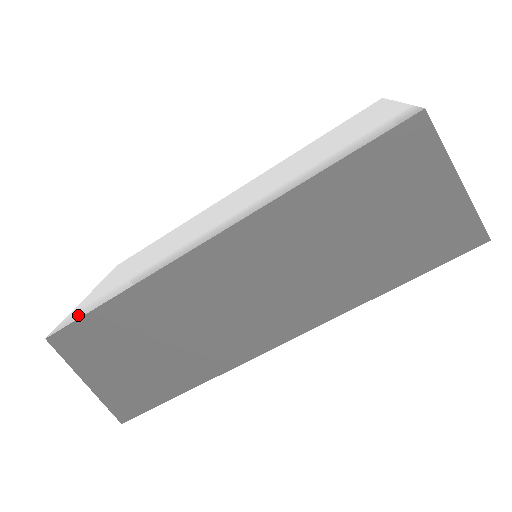
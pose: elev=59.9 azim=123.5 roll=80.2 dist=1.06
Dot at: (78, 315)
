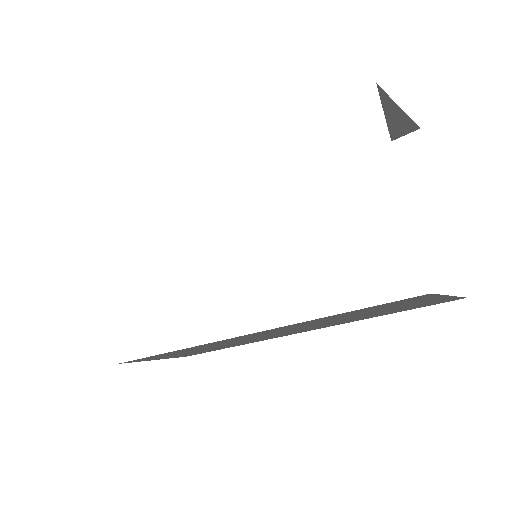
Dot at: (133, 349)
